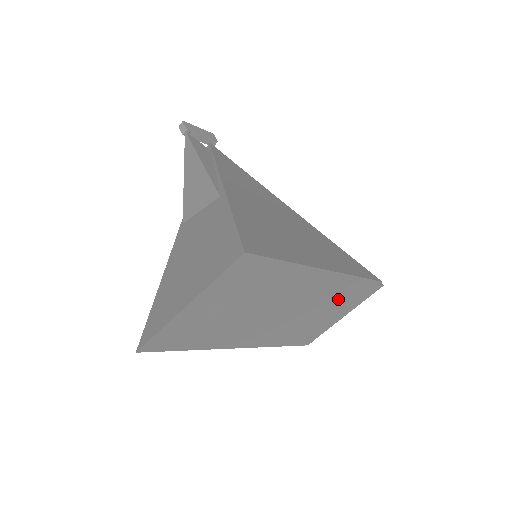
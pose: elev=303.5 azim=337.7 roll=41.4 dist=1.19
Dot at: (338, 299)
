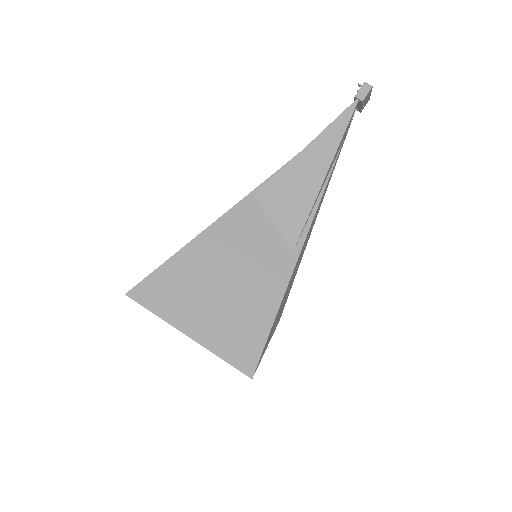
Dot at: occluded
